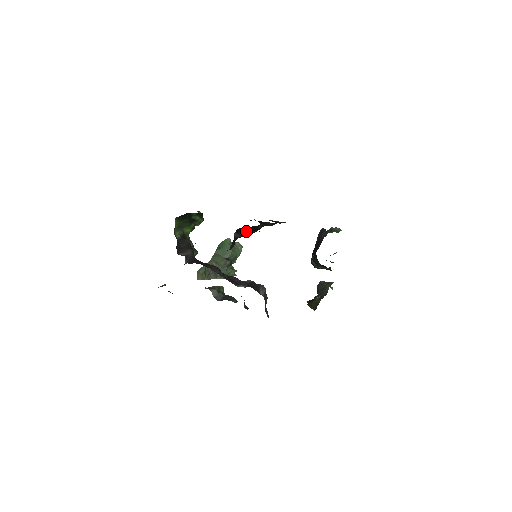
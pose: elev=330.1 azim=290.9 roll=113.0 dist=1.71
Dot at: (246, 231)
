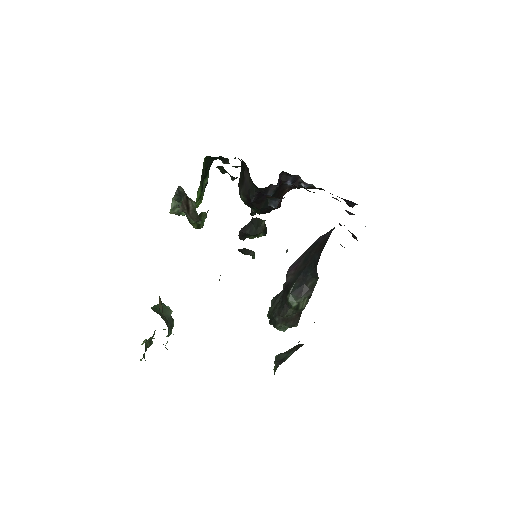
Dot at: (277, 190)
